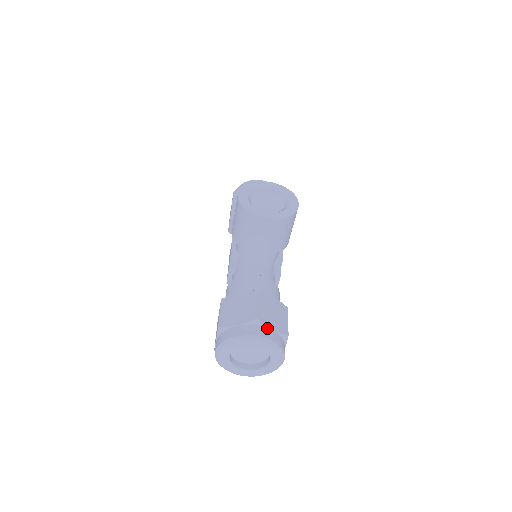
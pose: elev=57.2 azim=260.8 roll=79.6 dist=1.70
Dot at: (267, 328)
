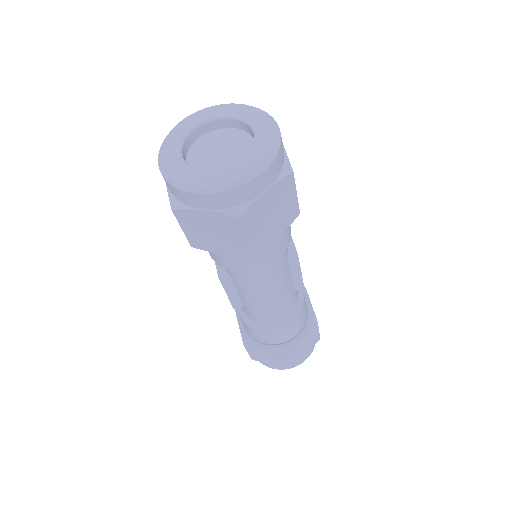
Dot at: occluded
